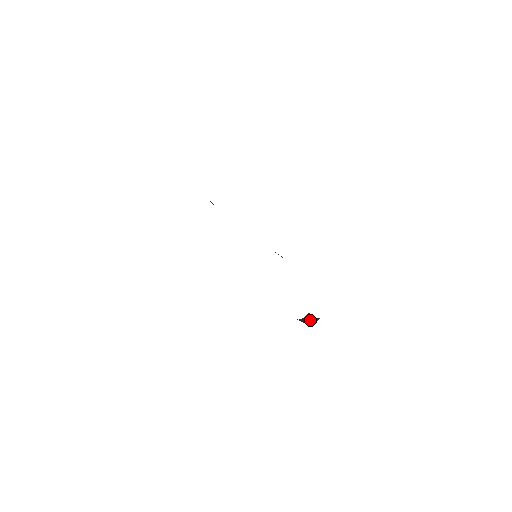
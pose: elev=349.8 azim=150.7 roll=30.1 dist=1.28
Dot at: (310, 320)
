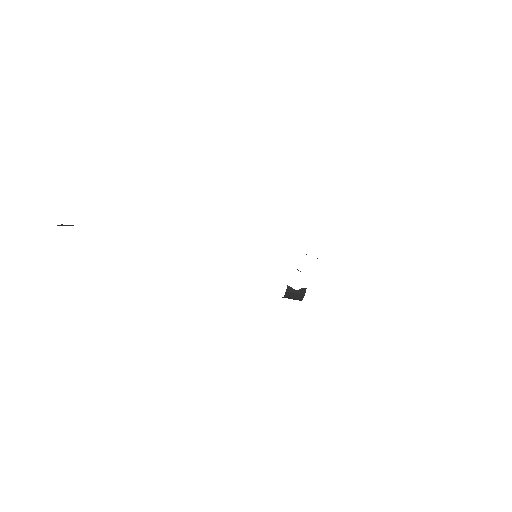
Dot at: (297, 293)
